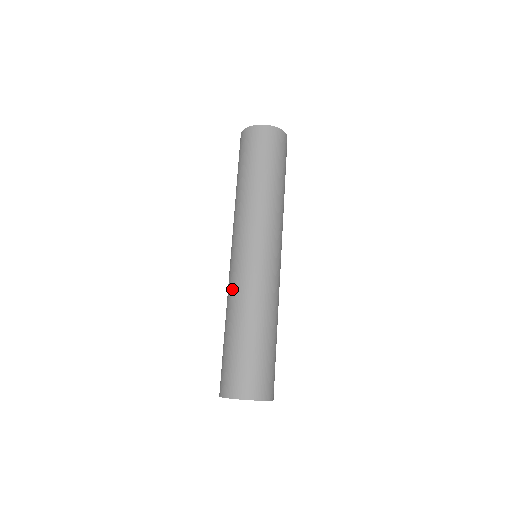
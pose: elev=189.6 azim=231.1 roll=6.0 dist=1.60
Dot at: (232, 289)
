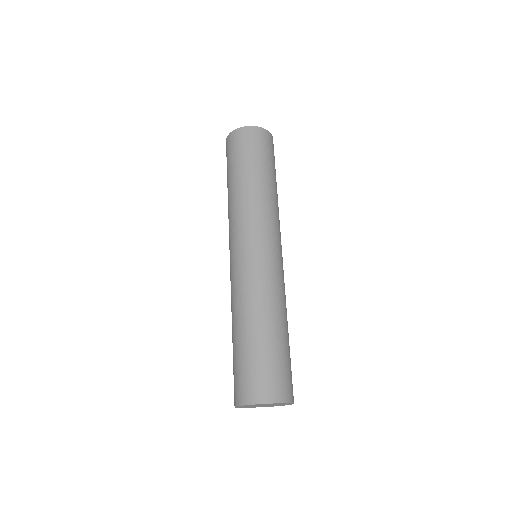
Dot at: (258, 285)
